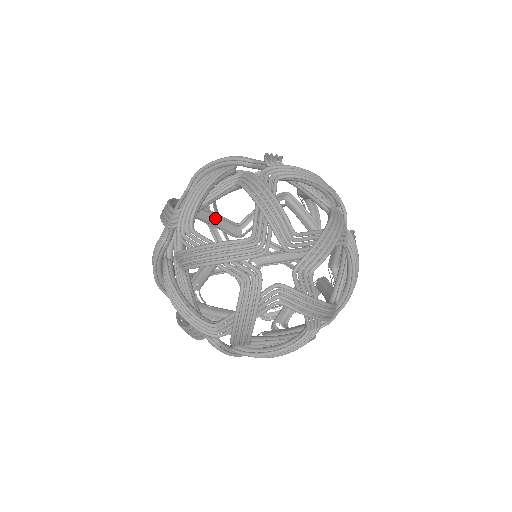
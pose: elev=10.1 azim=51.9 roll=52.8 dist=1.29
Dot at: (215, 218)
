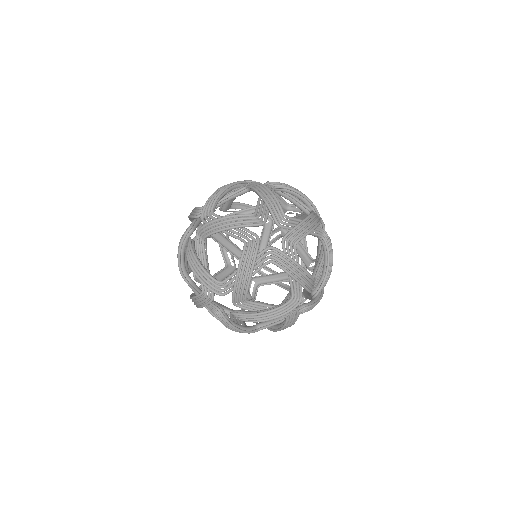
Dot at: occluded
